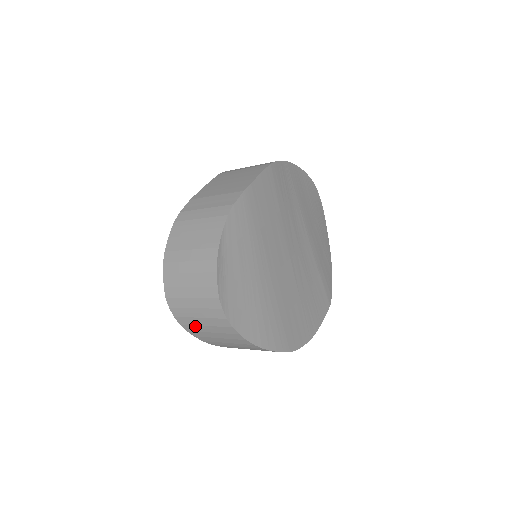
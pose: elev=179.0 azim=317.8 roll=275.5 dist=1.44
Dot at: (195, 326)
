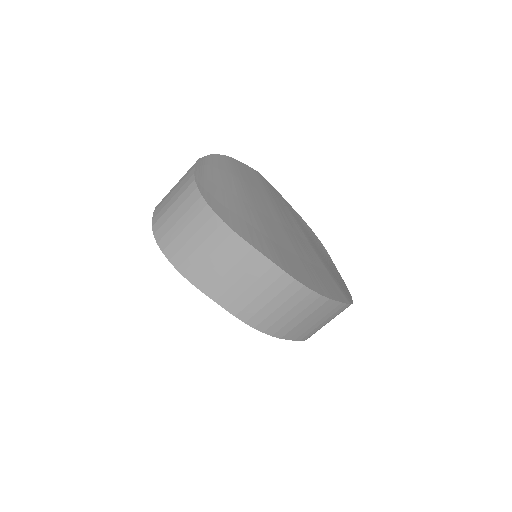
Dot at: (176, 240)
